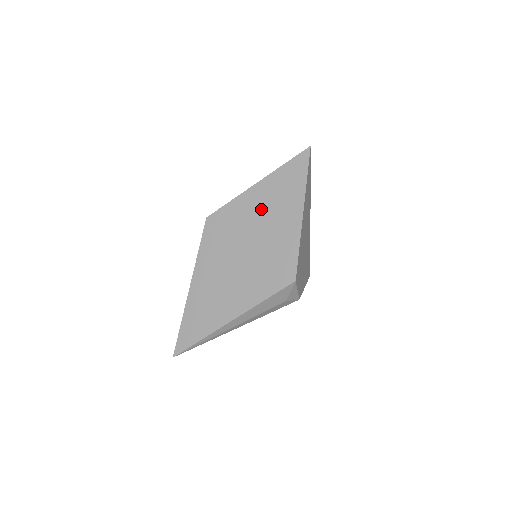
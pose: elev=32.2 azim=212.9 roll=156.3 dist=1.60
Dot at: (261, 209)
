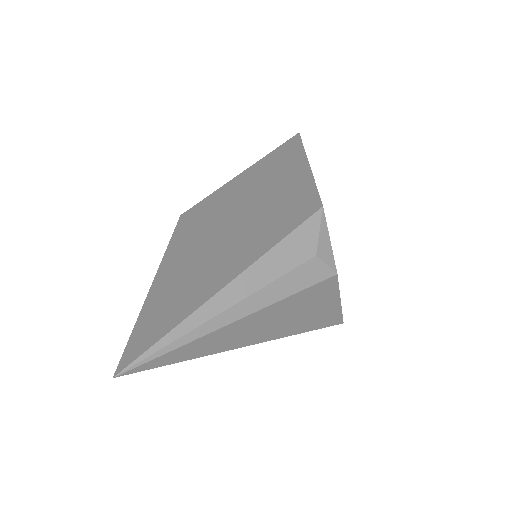
Dot at: (253, 182)
